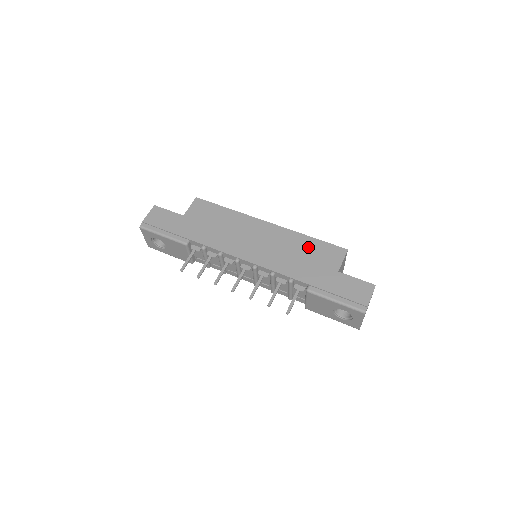
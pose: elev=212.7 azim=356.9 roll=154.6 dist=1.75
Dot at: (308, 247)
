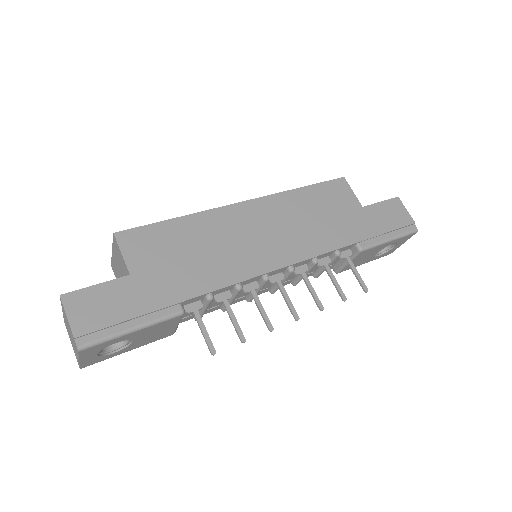
Dot at: (313, 201)
